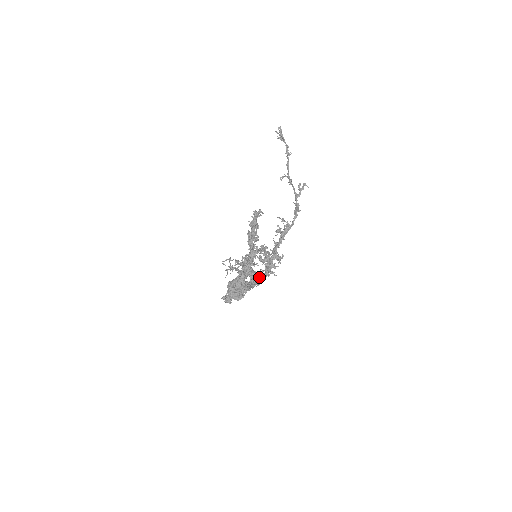
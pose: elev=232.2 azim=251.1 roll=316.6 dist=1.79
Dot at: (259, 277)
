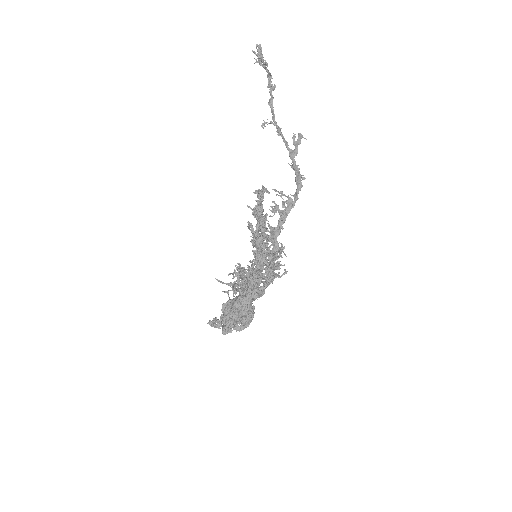
Dot at: (263, 287)
